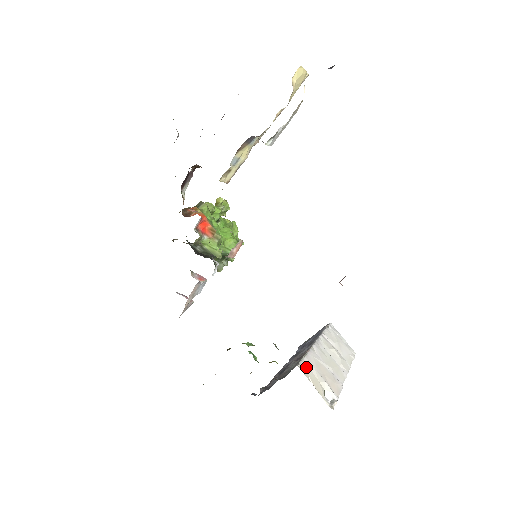
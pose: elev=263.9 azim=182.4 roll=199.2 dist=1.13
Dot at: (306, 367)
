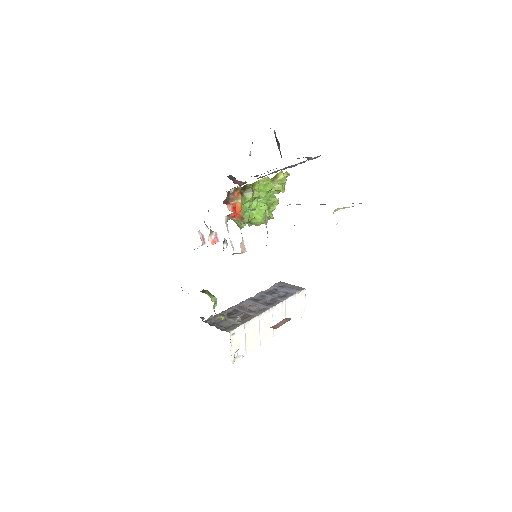
Dot at: (238, 333)
